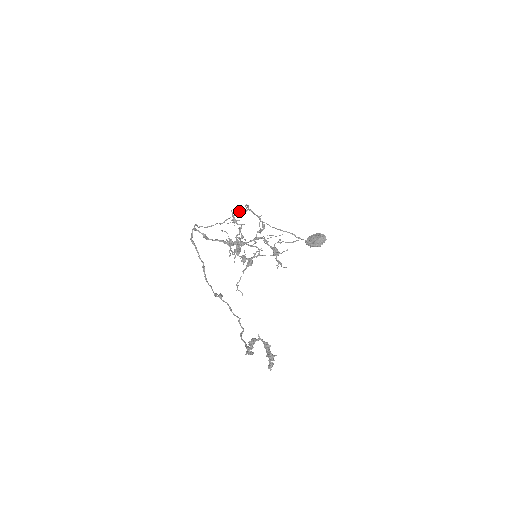
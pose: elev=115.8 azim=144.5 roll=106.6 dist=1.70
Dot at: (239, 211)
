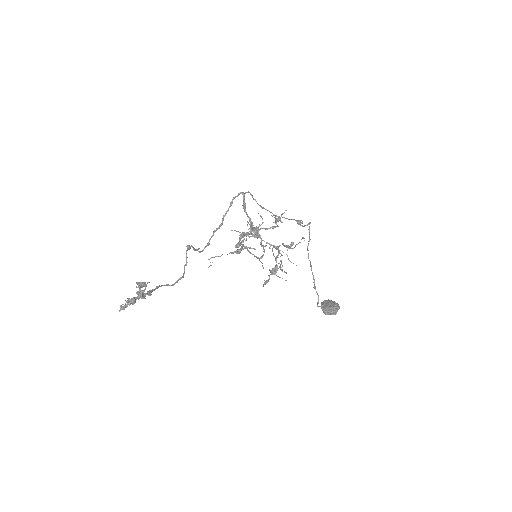
Dot at: (298, 221)
